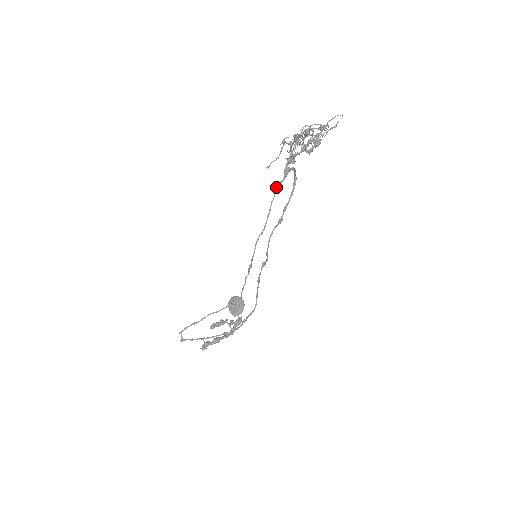
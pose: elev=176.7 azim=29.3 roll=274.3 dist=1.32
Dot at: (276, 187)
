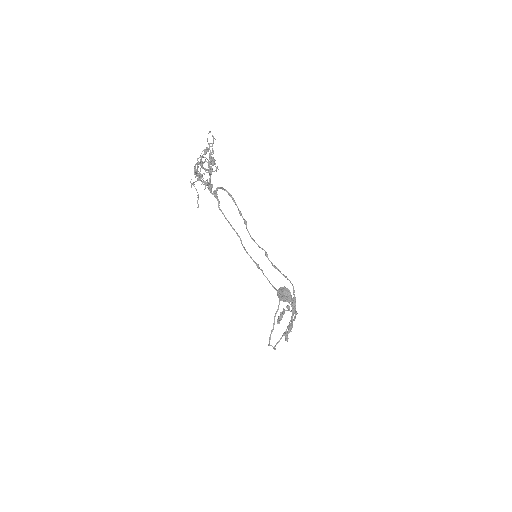
Dot at: (219, 209)
